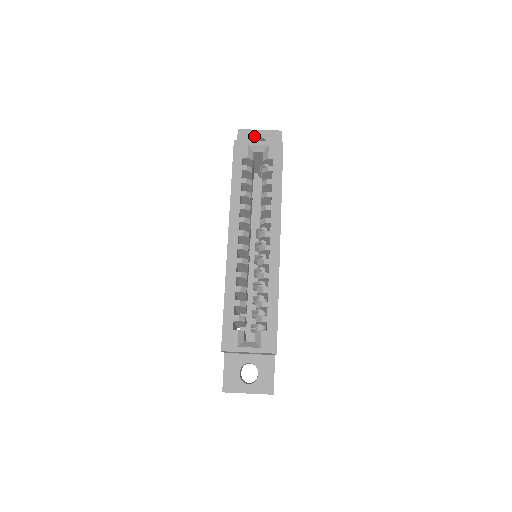
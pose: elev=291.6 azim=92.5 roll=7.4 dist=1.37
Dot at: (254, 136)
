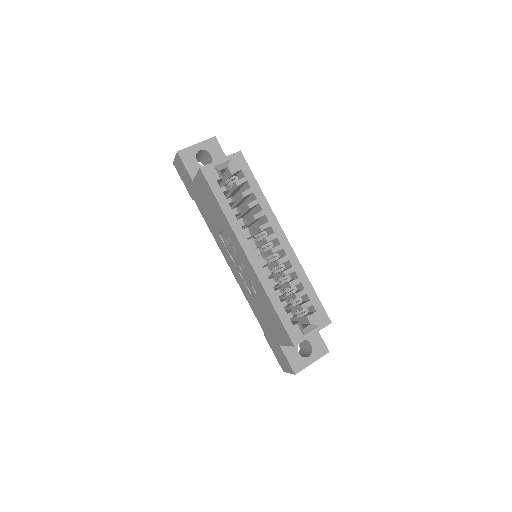
Dot at: (195, 152)
